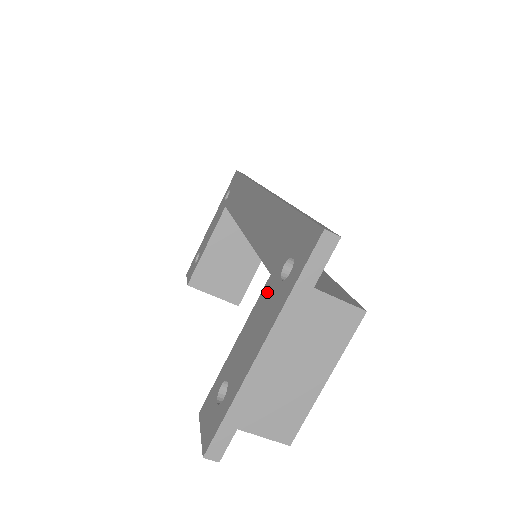
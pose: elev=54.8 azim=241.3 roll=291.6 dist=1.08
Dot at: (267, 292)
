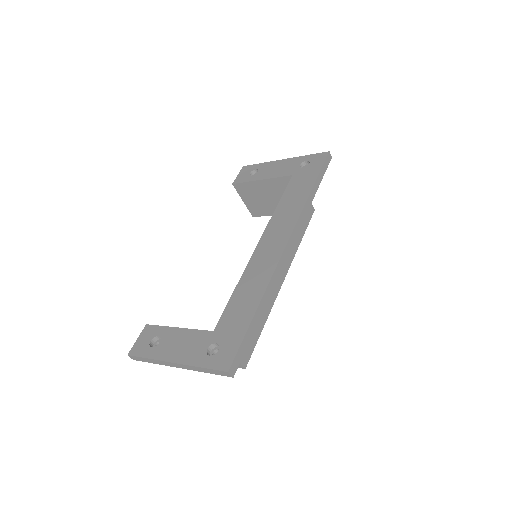
Dot at: (203, 338)
